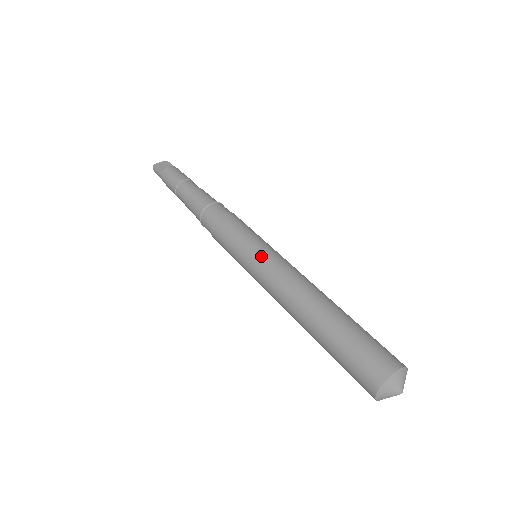
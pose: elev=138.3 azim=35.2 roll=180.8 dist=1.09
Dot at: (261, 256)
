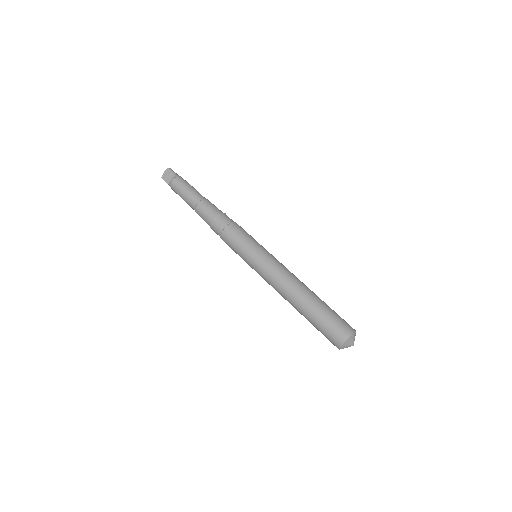
Dot at: (257, 267)
